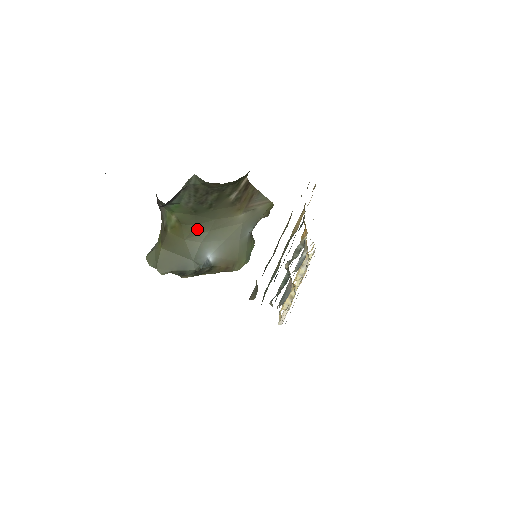
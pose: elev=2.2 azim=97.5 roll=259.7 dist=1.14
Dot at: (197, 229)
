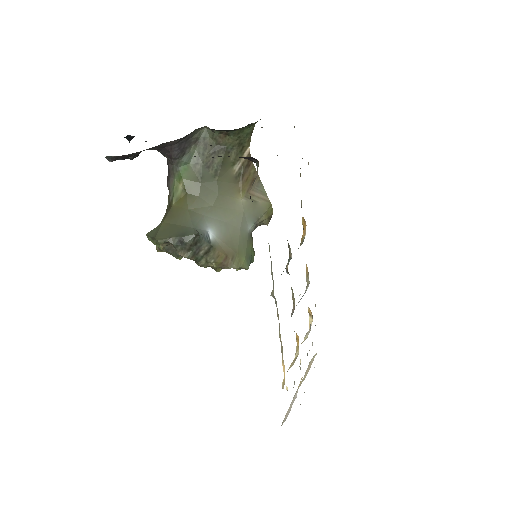
Dot at: (201, 201)
